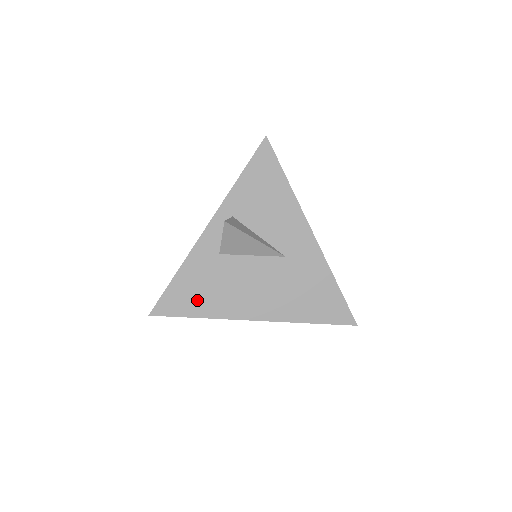
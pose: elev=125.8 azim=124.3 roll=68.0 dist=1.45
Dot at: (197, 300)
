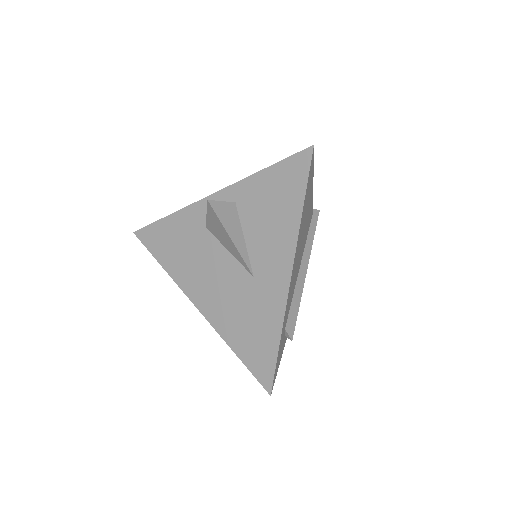
Dot at: (169, 251)
